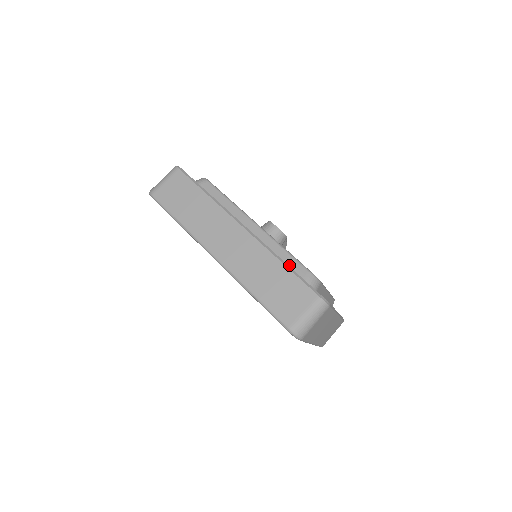
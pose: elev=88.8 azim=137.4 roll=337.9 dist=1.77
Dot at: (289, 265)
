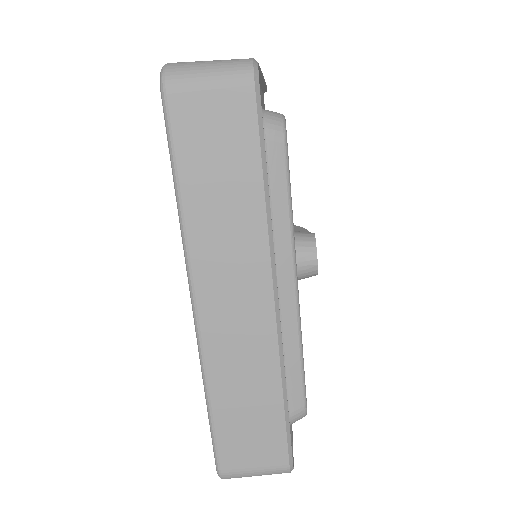
Dot at: (288, 384)
